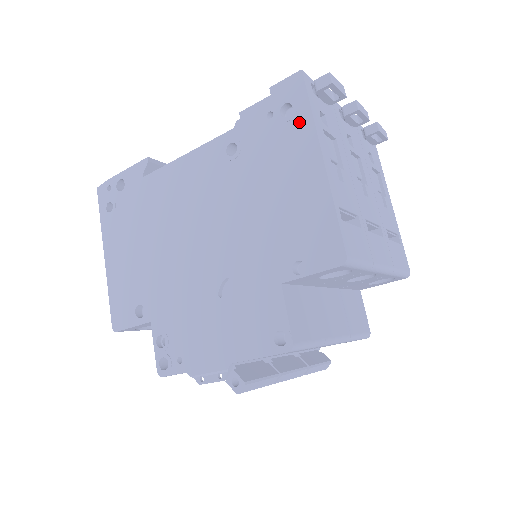
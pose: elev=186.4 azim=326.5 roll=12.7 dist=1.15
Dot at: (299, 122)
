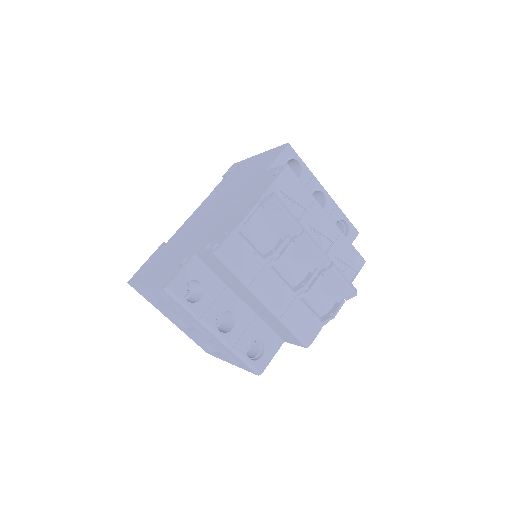
Dot at: (241, 164)
